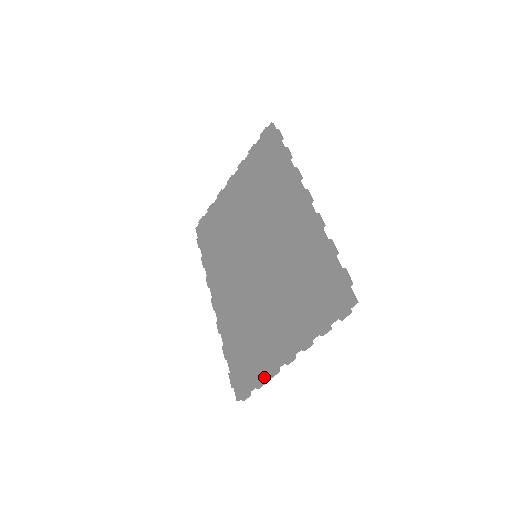
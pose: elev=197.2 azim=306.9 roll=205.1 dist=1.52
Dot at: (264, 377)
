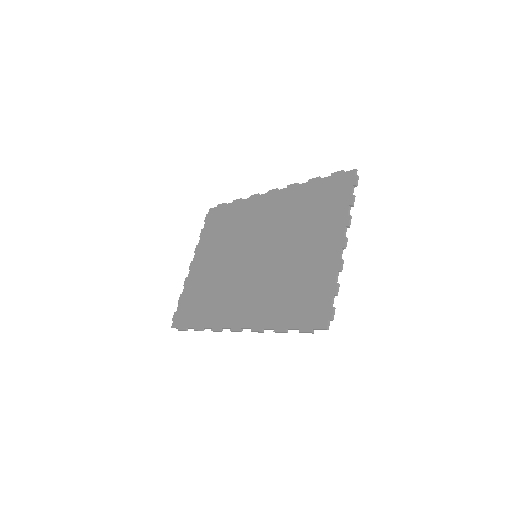
Dot at: (335, 278)
